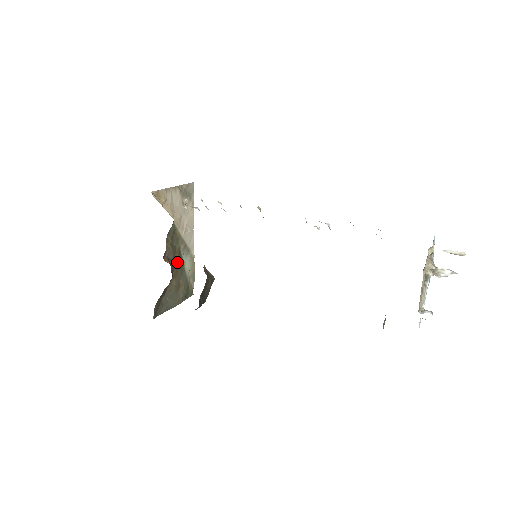
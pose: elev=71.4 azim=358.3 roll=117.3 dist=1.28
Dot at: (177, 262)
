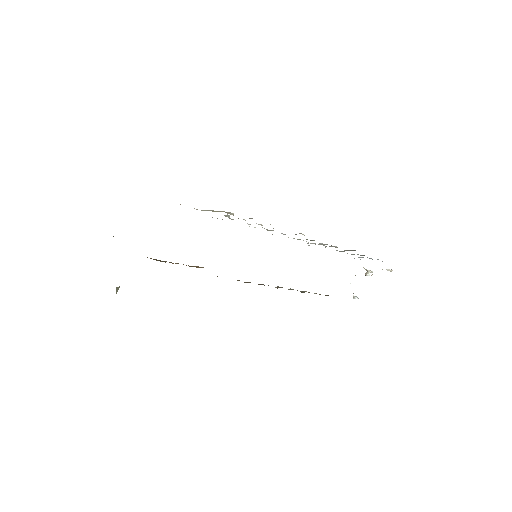
Dot at: occluded
